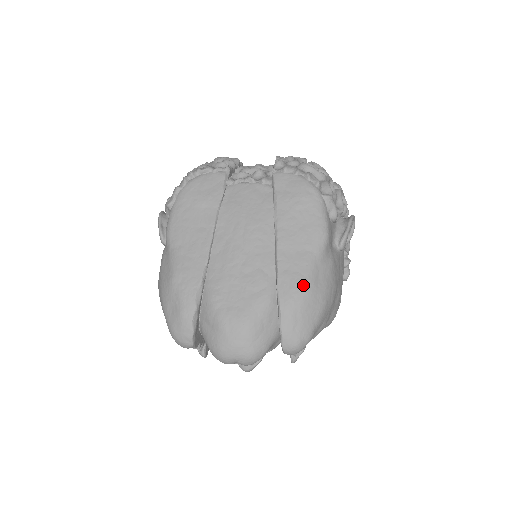
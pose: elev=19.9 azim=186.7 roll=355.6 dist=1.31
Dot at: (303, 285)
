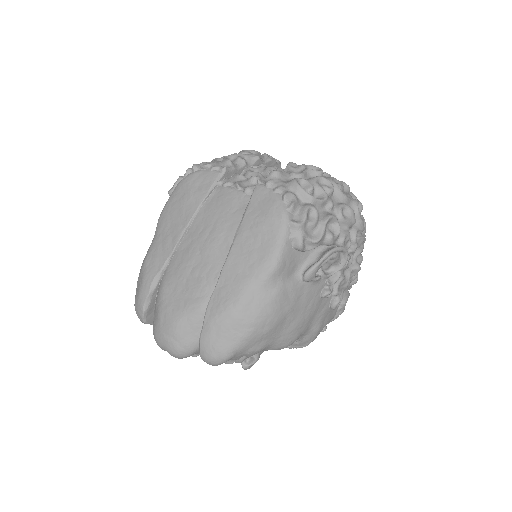
Dot at: (230, 307)
